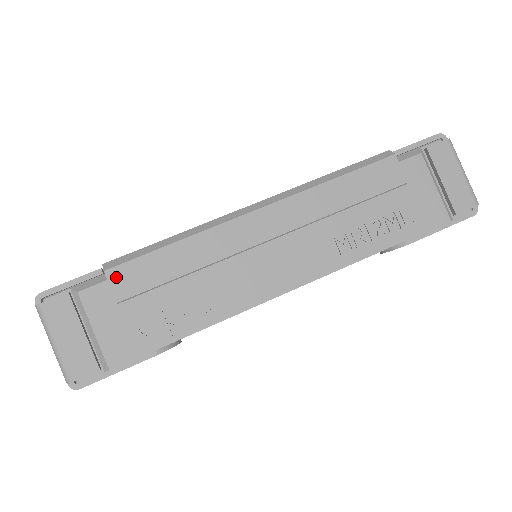
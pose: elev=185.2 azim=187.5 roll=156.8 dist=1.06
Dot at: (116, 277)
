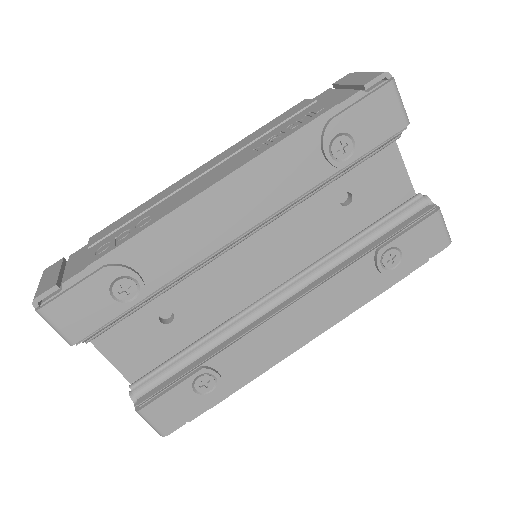
Dot at: (95, 237)
